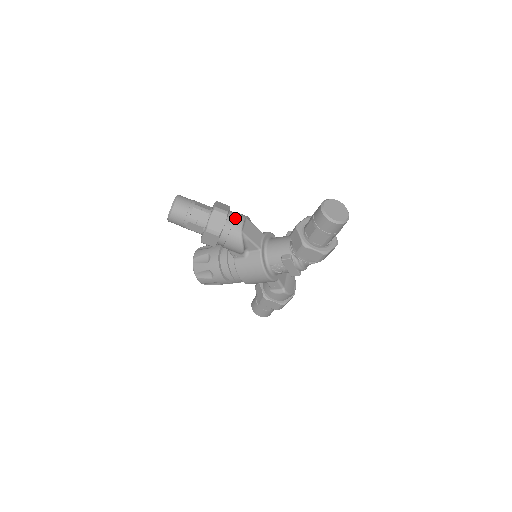
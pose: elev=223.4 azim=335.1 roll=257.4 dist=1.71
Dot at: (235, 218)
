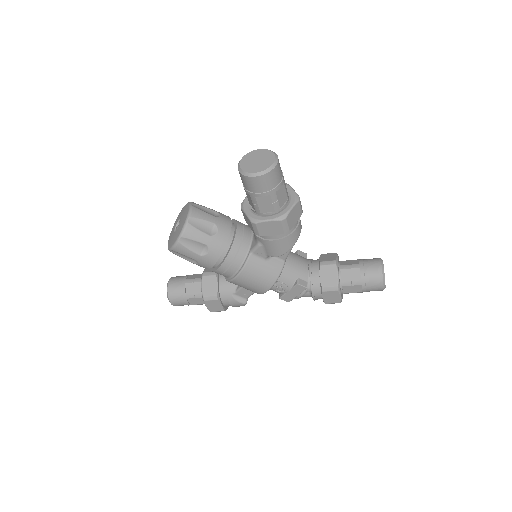
Dot at: occluded
